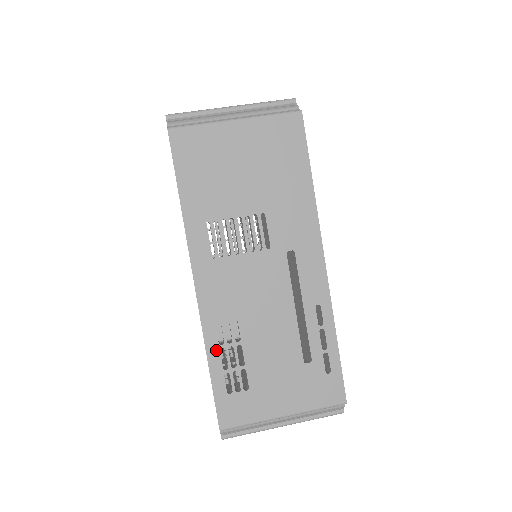
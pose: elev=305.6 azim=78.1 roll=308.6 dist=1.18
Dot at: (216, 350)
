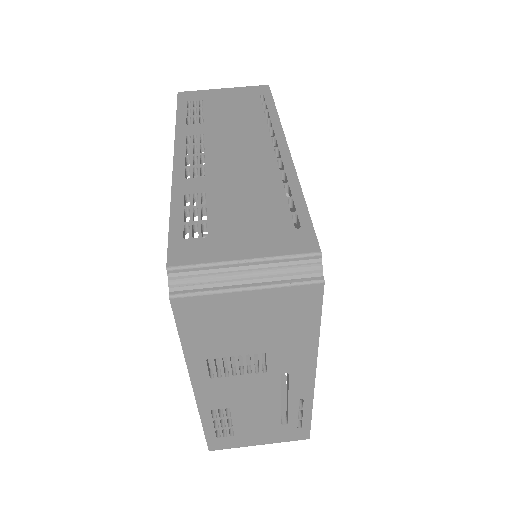
Dot at: (210, 421)
